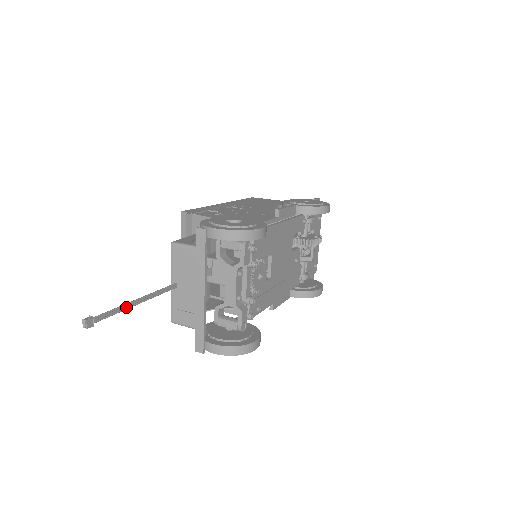
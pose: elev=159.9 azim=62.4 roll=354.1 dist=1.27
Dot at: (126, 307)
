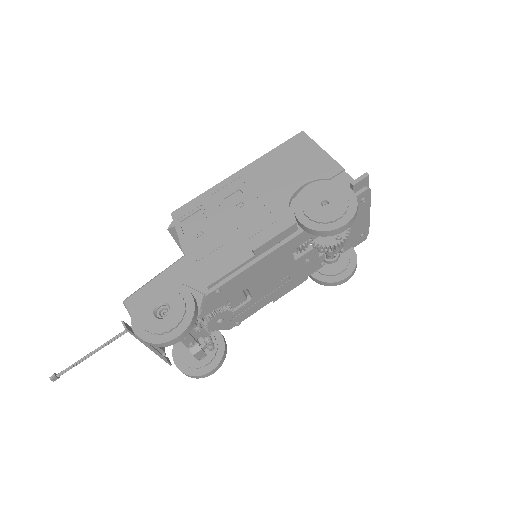
Dot at: (87, 357)
